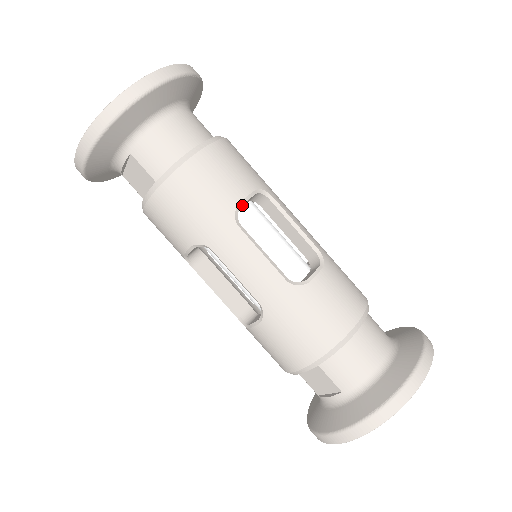
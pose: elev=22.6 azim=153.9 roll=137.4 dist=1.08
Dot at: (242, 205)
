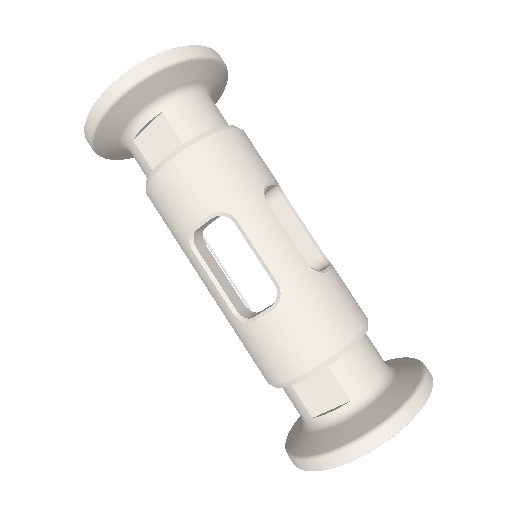
Dot at: occluded
